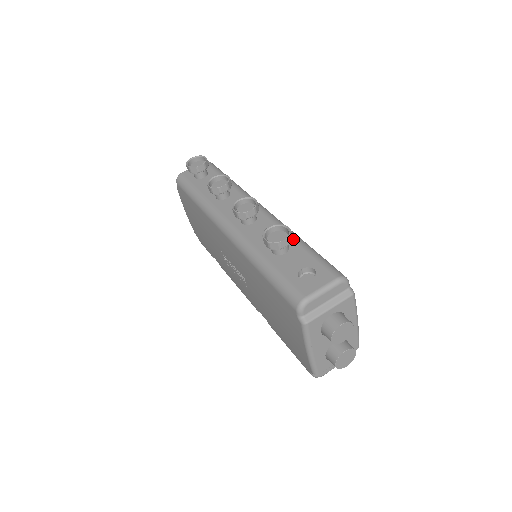
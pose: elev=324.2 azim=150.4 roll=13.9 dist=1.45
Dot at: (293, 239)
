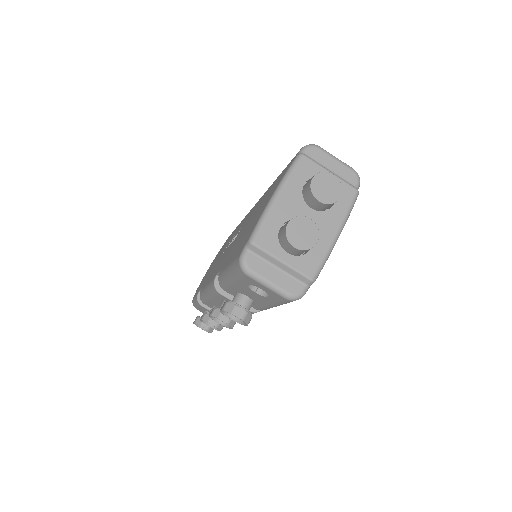
Dot at: occluded
